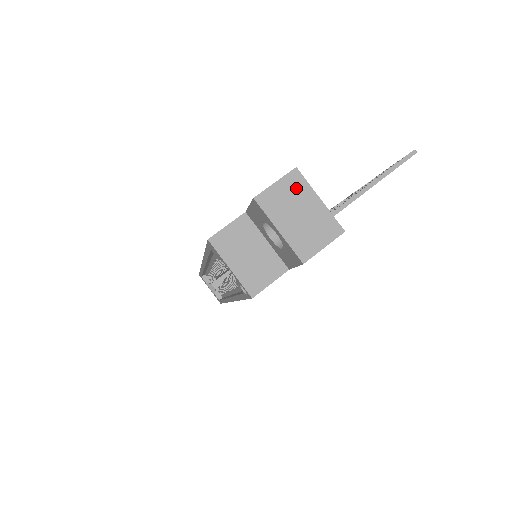
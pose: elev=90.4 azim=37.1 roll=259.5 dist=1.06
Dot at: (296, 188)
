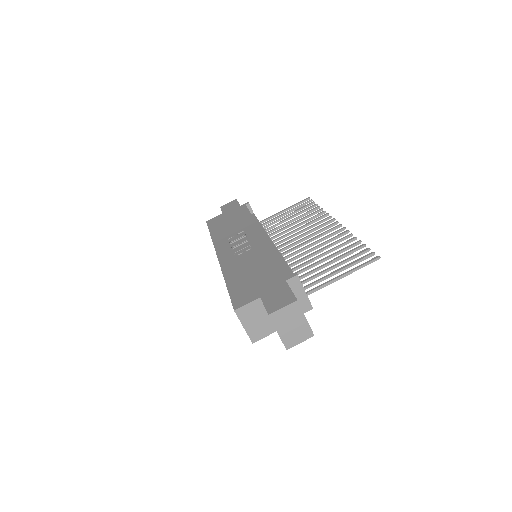
Dot at: (294, 311)
